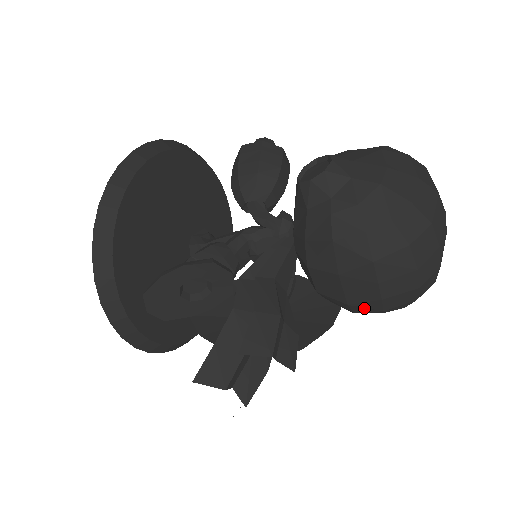
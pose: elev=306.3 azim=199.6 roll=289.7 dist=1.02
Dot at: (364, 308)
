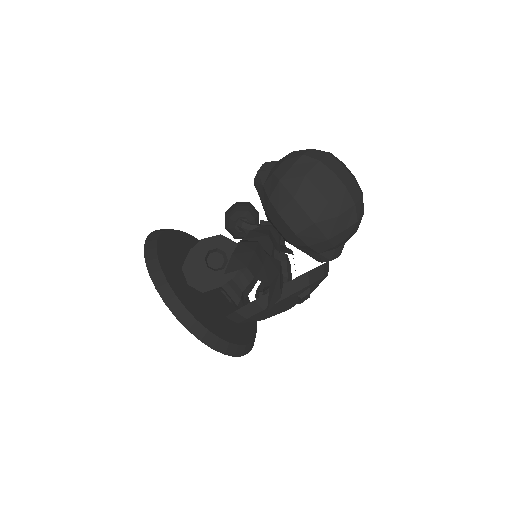
Dot at: (326, 222)
